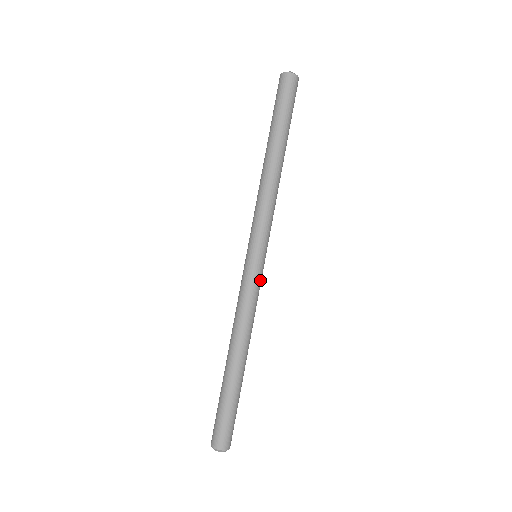
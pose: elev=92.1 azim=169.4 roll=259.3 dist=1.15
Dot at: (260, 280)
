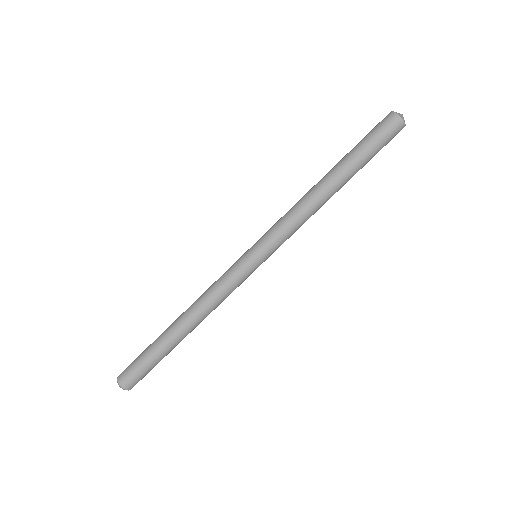
Dot at: (245, 279)
